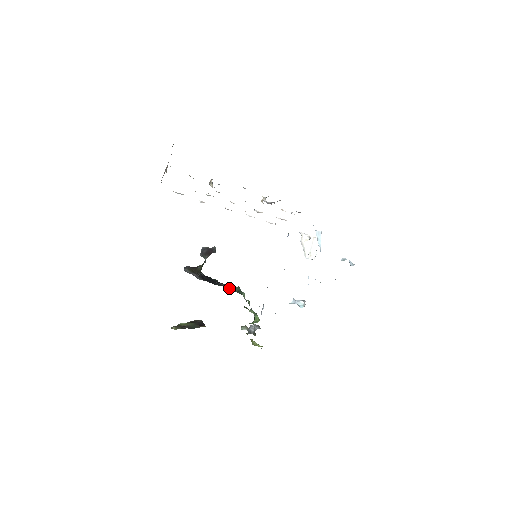
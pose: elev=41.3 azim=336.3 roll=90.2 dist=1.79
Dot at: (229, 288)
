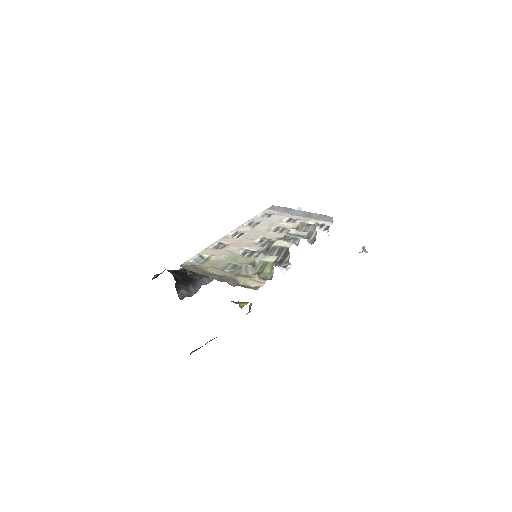
Dot at: occluded
